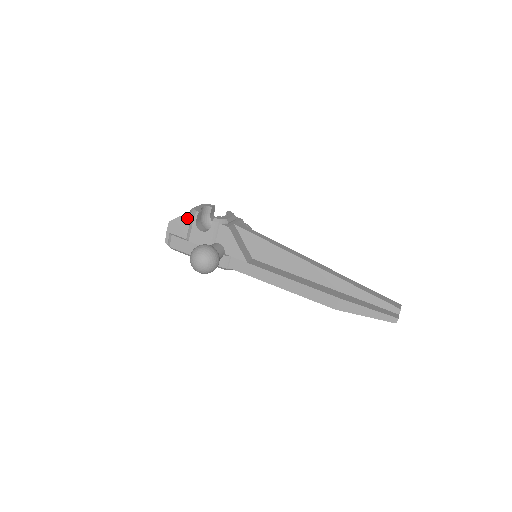
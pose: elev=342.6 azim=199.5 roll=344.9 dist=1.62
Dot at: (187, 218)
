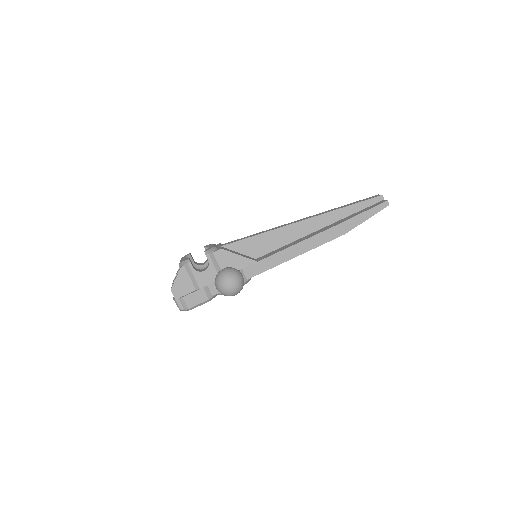
Dot at: (183, 273)
